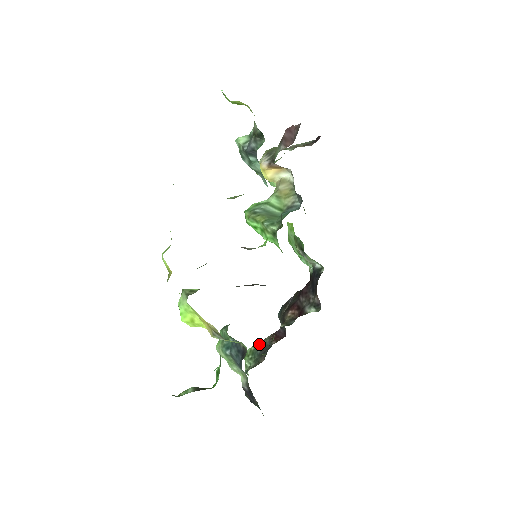
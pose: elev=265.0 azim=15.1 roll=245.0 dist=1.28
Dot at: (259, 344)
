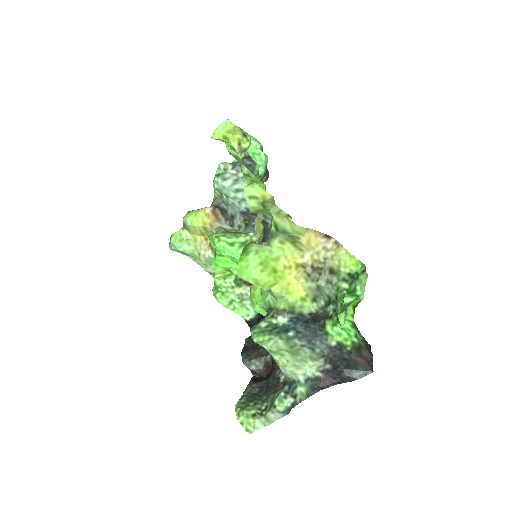
Dot at: (246, 393)
